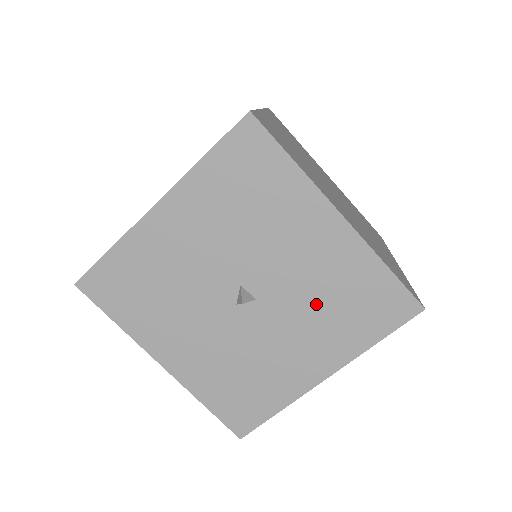
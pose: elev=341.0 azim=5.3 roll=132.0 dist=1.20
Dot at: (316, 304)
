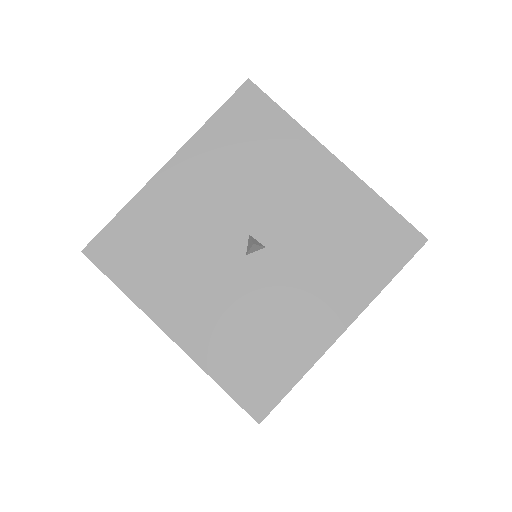
Dot at: (324, 246)
